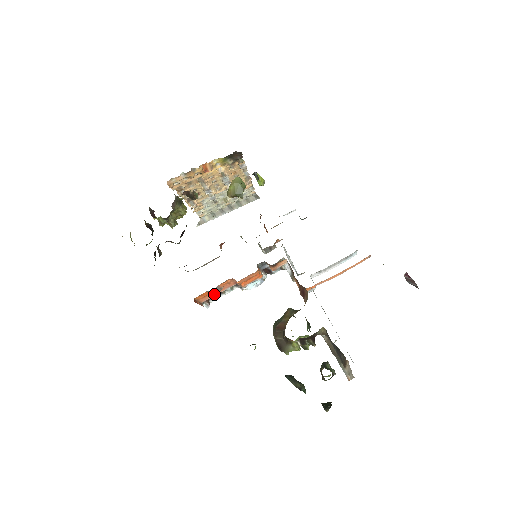
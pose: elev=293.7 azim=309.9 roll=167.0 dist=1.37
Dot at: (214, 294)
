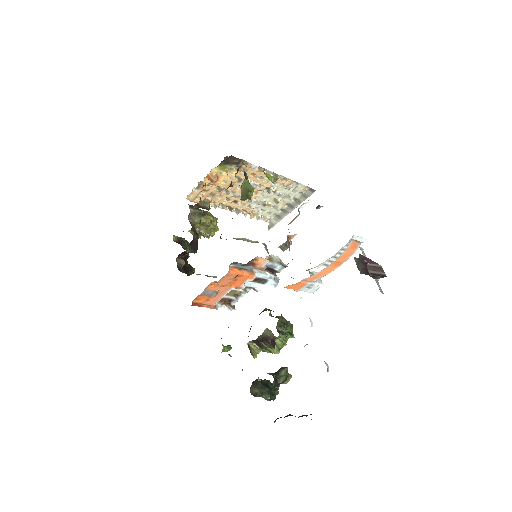
Dot at: (218, 297)
